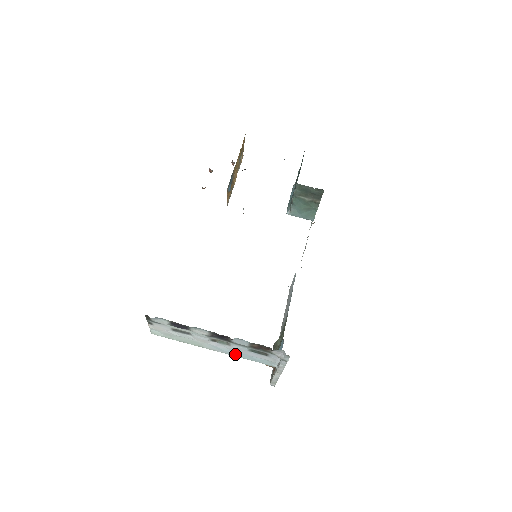
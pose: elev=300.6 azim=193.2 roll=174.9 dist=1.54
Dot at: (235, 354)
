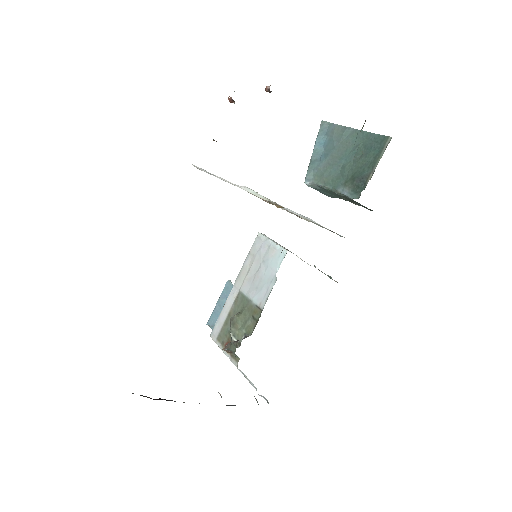
Dot at: occluded
